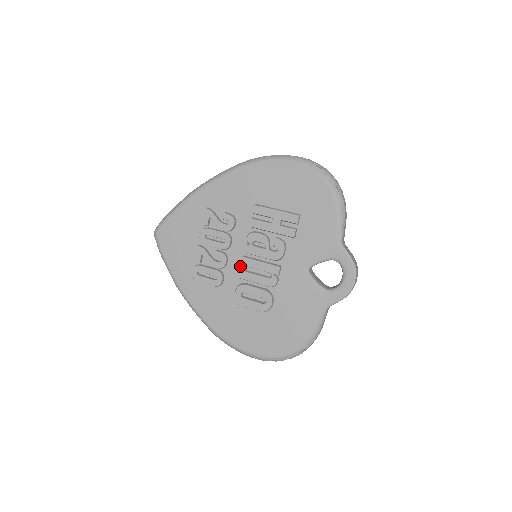
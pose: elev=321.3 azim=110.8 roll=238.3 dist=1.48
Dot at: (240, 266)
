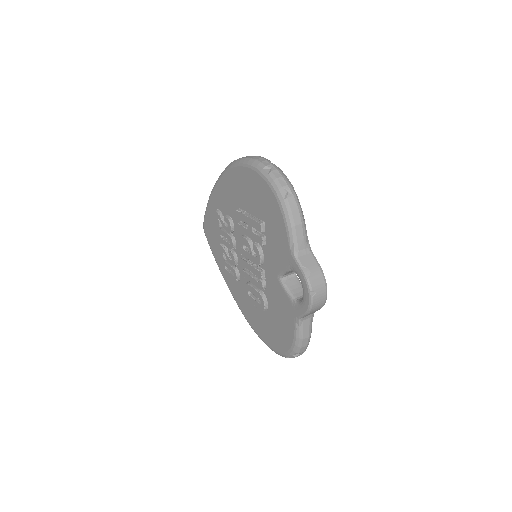
Dot at: occluded
